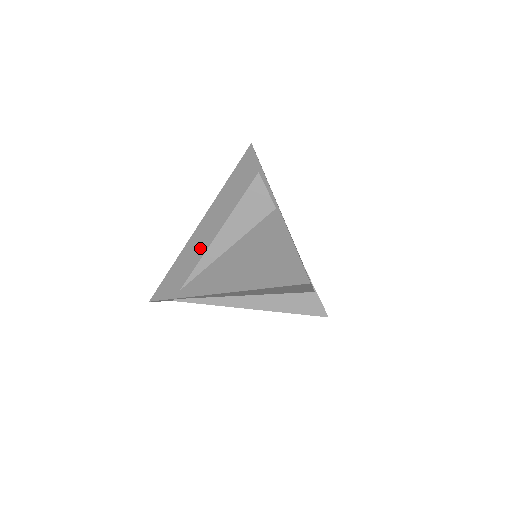
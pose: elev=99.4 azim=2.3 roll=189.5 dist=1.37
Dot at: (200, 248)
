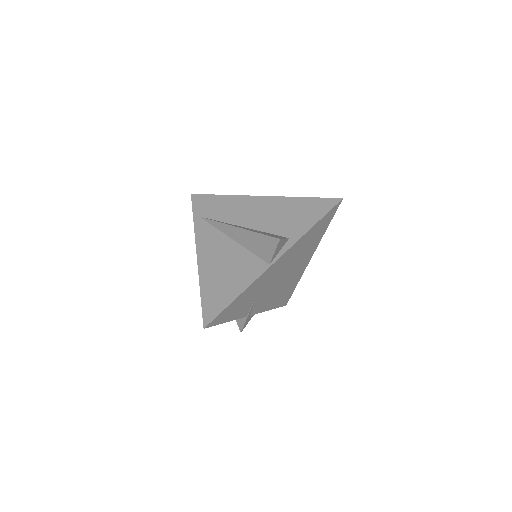
Dot at: (235, 212)
